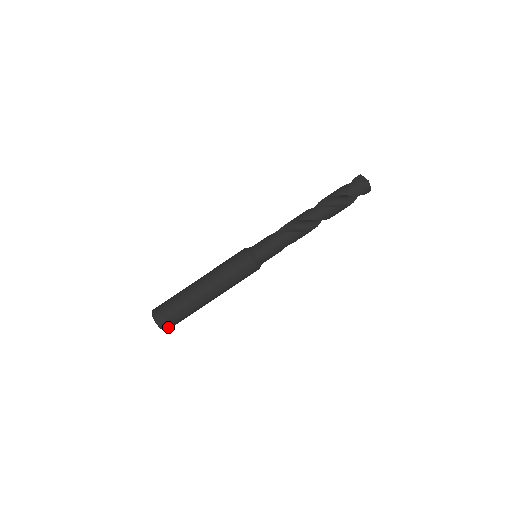
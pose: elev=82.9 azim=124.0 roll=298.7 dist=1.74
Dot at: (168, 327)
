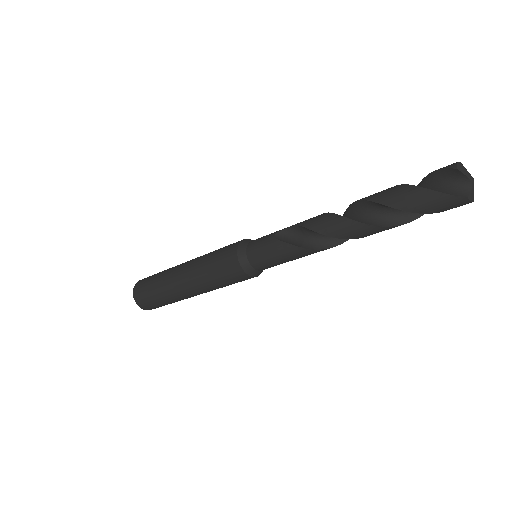
Dot at: occluded
